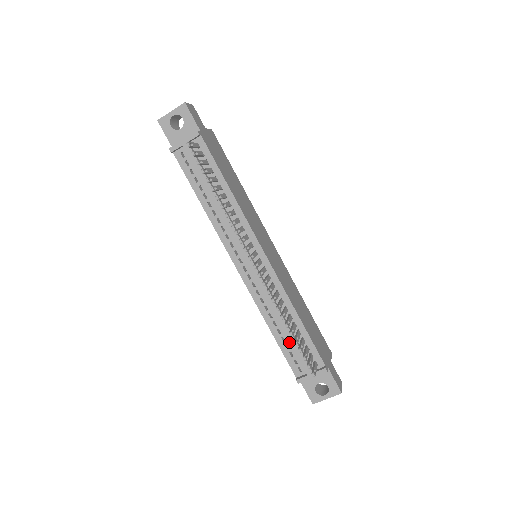
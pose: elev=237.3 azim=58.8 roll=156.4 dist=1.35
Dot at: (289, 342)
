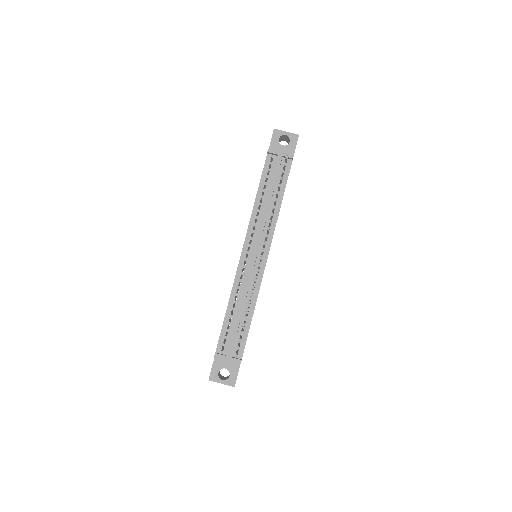
Dot at: (232, 325)
